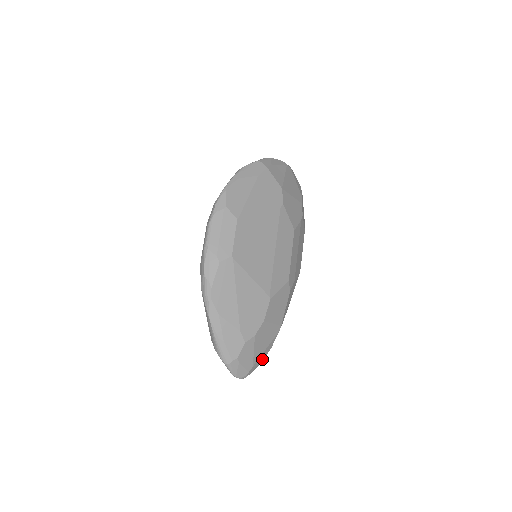
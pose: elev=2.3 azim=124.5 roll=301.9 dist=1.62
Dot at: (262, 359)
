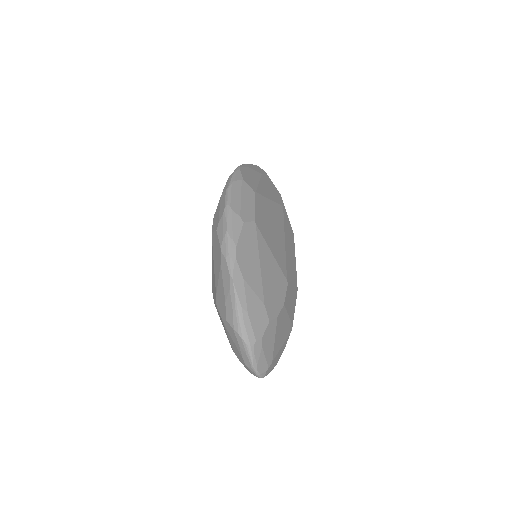
Dot at: (277, 360)
